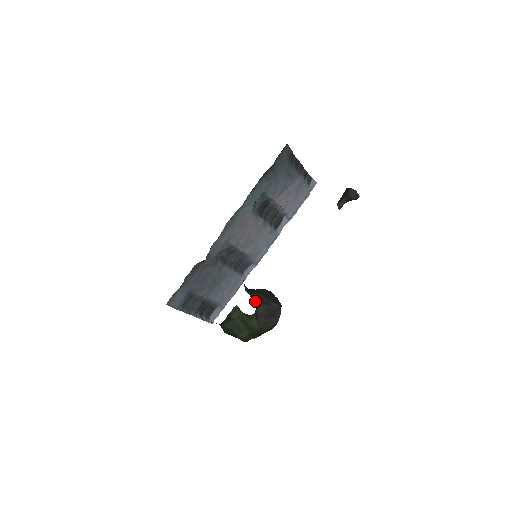
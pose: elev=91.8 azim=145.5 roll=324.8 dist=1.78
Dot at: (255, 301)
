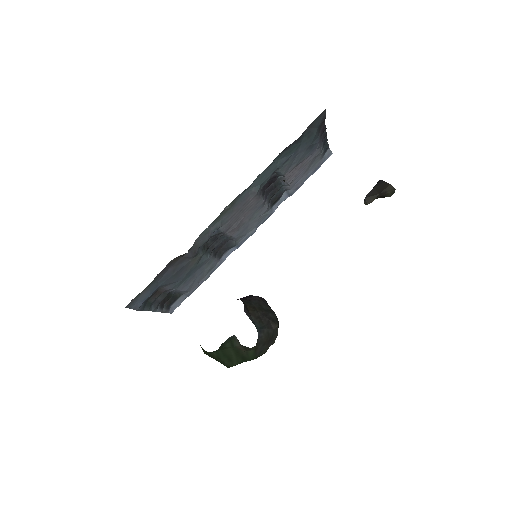
Dot at: (256, 326)
